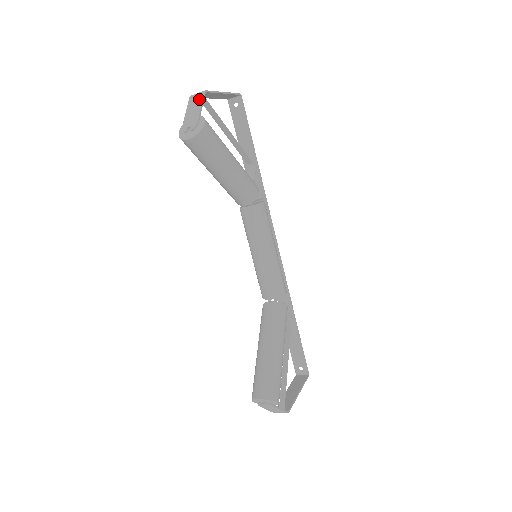
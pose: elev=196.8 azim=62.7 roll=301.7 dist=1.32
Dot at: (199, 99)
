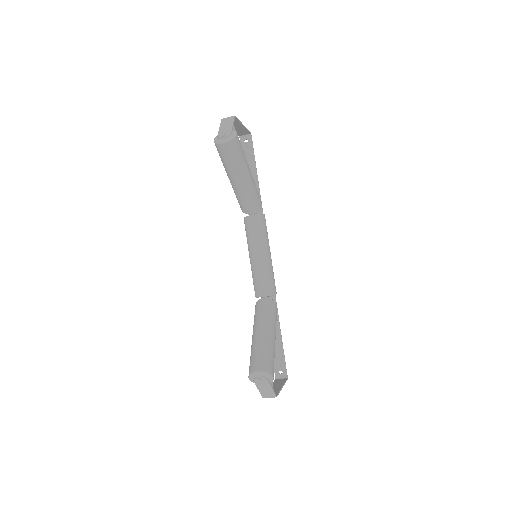
Dot at: (230, 120)
